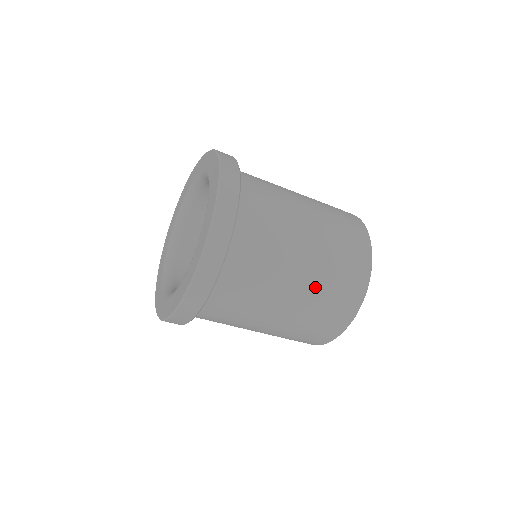
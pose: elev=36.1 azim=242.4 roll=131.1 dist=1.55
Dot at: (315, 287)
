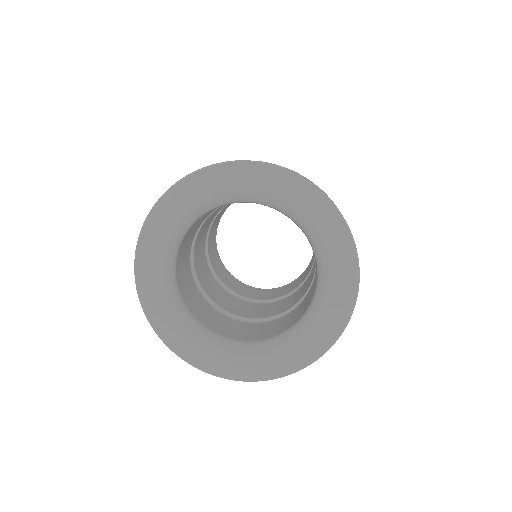
Dot at: occluded
